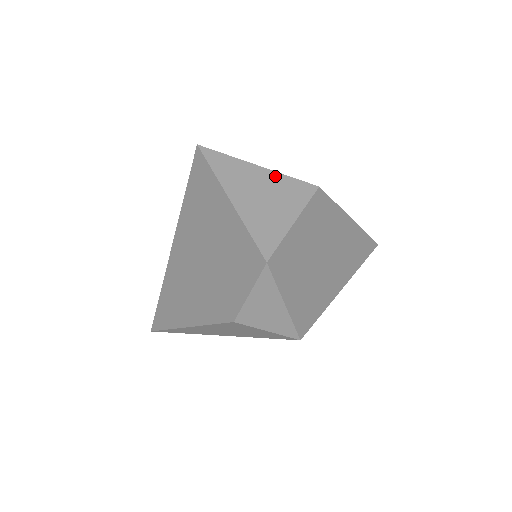
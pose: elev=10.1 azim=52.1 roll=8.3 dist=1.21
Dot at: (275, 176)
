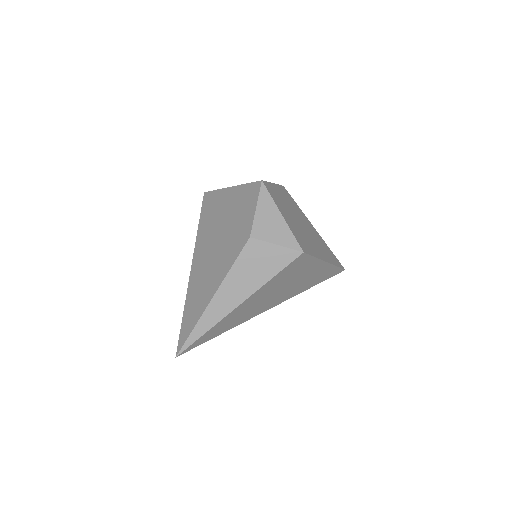
Dot at: occluded
